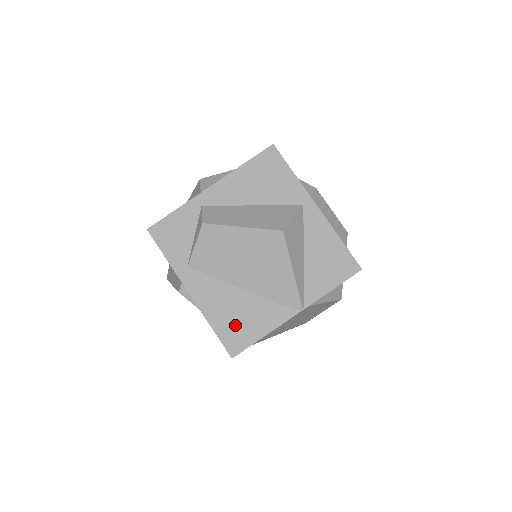
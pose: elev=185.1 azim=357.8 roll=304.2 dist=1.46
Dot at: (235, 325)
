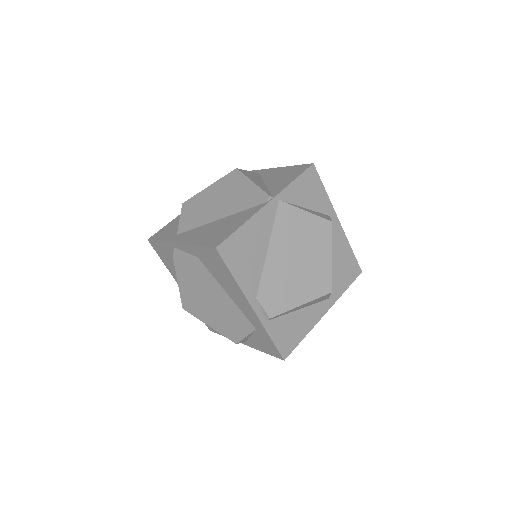
Dot at: (216, 234)
